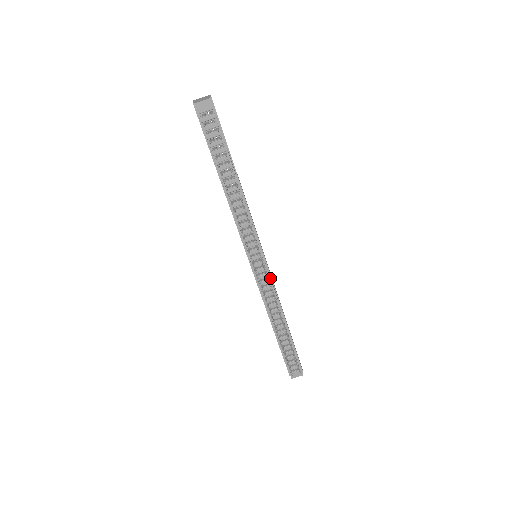
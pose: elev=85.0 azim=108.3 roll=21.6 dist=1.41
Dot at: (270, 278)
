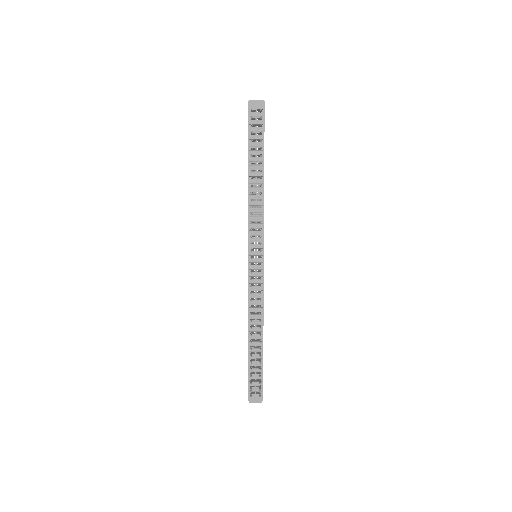
Dot at: (262, 279)
